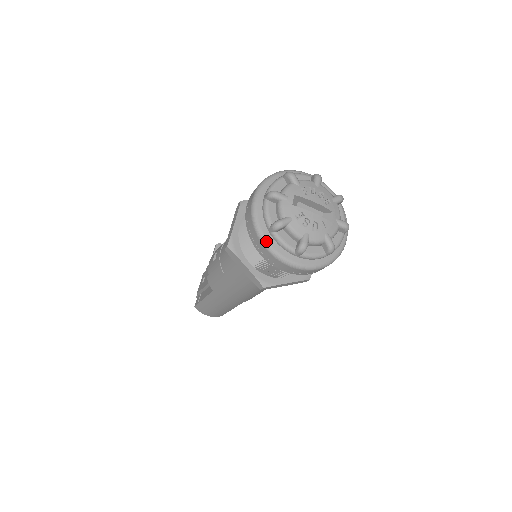
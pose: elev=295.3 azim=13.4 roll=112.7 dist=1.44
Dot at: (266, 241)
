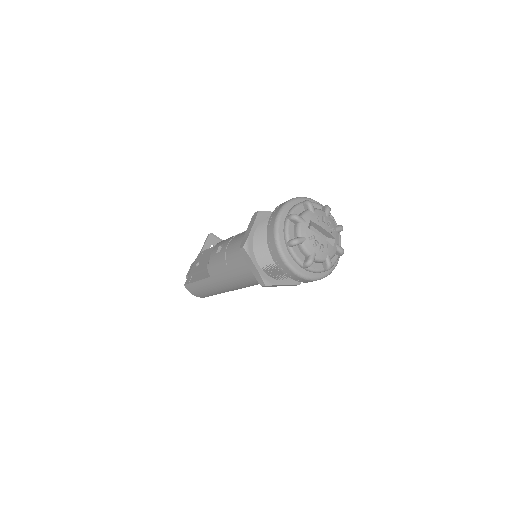
Dot at: (282, 252)
